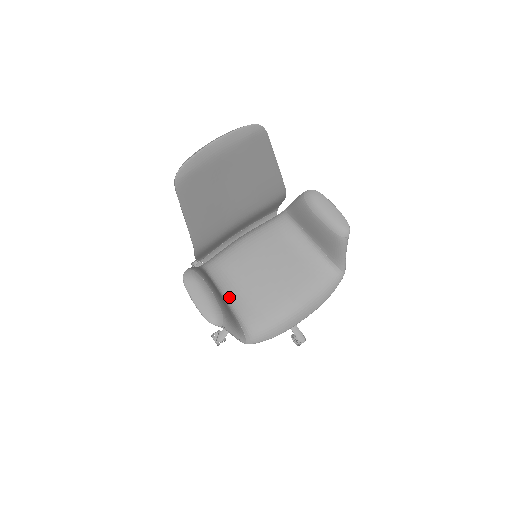
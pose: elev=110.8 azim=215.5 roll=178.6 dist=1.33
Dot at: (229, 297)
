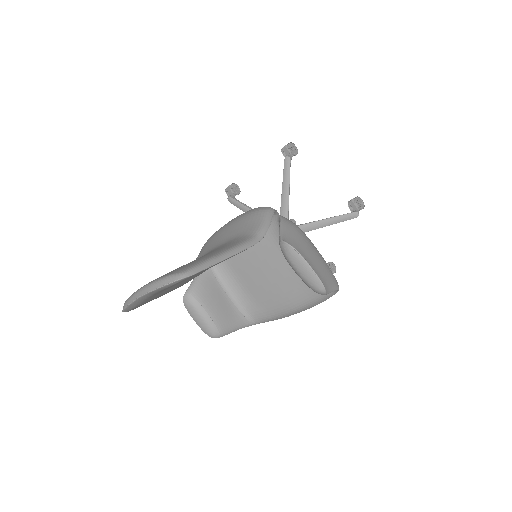
Dot at: (234, 293)
